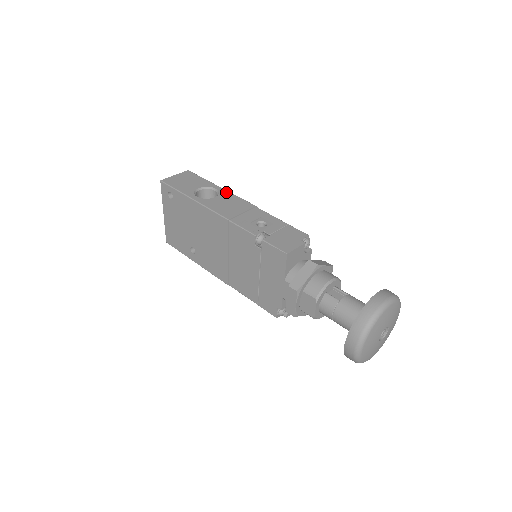
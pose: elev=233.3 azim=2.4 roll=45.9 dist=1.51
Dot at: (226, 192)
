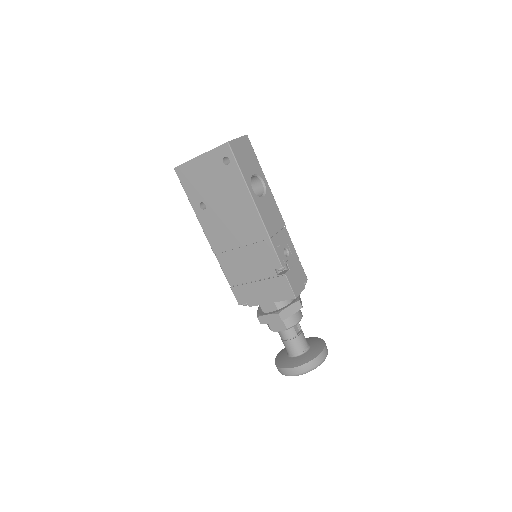
Dot at: (270, 193)
